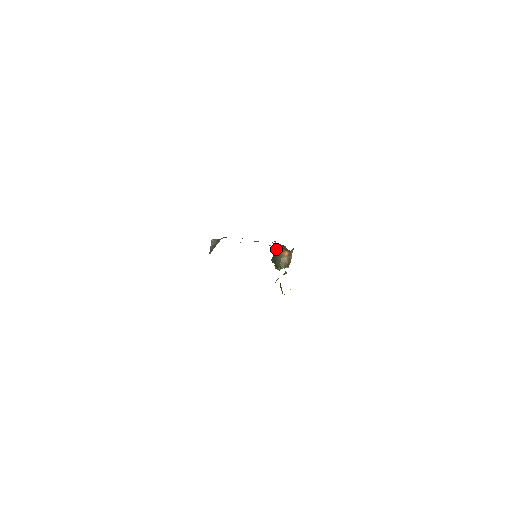
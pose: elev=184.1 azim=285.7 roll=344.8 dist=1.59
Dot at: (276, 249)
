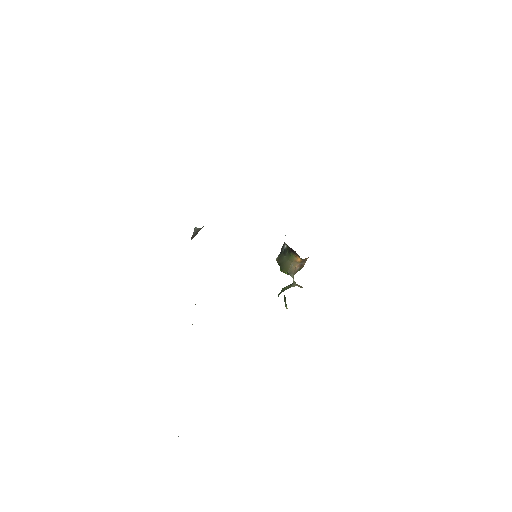
Dot at: (285, 248)
